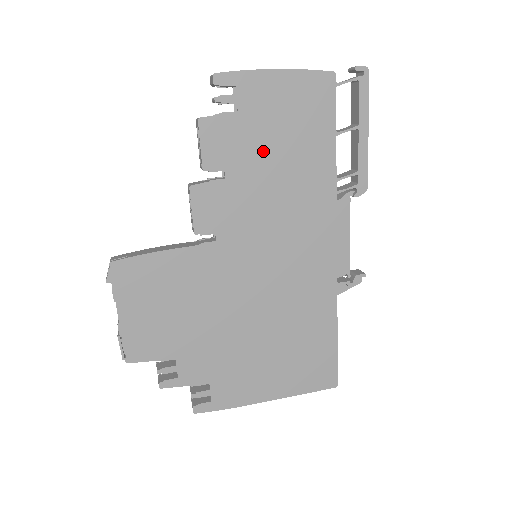
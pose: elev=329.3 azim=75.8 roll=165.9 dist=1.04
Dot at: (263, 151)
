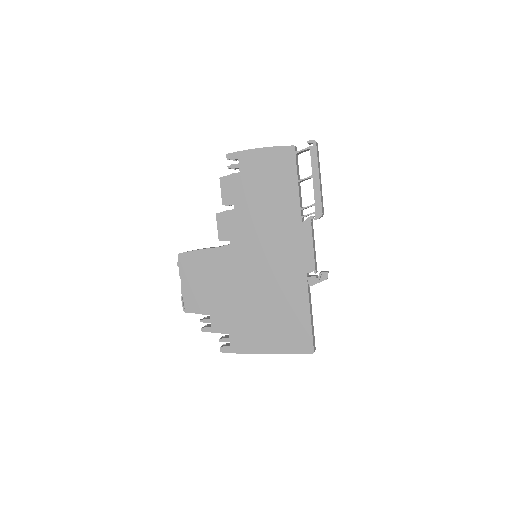
Dot at: (255, 193)
